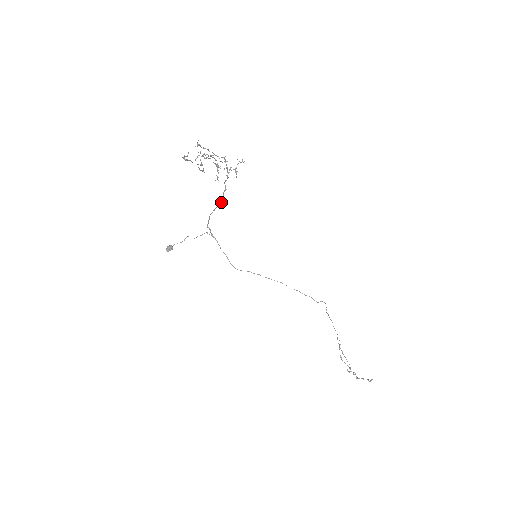
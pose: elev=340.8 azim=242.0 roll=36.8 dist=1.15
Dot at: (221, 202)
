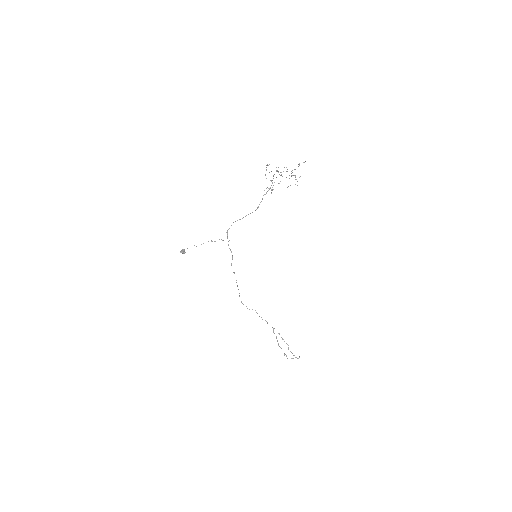
Dot at: occluded
